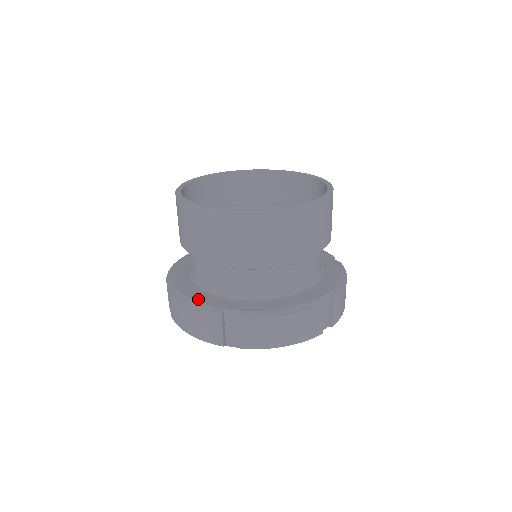
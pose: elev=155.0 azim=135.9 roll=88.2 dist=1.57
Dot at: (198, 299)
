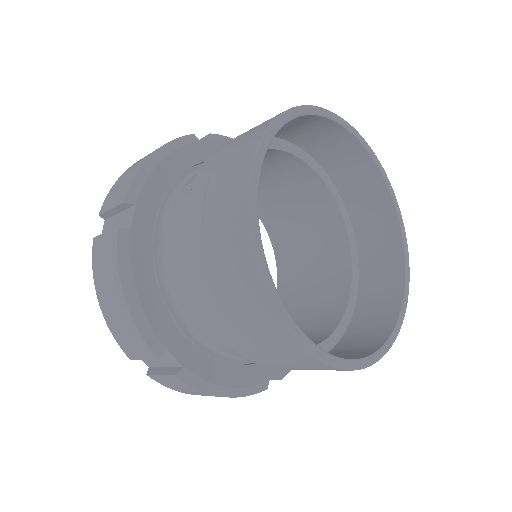
Dot at: (237, 382)
